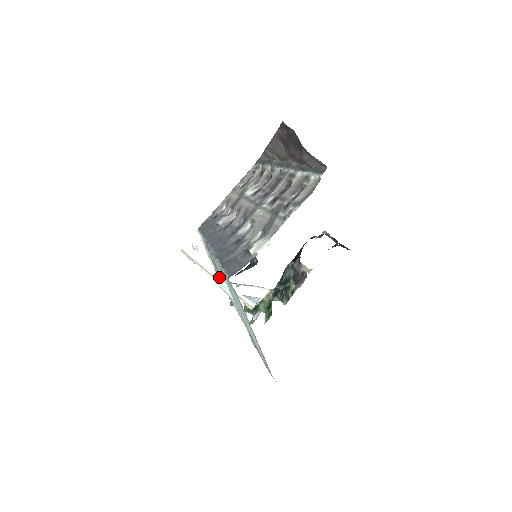
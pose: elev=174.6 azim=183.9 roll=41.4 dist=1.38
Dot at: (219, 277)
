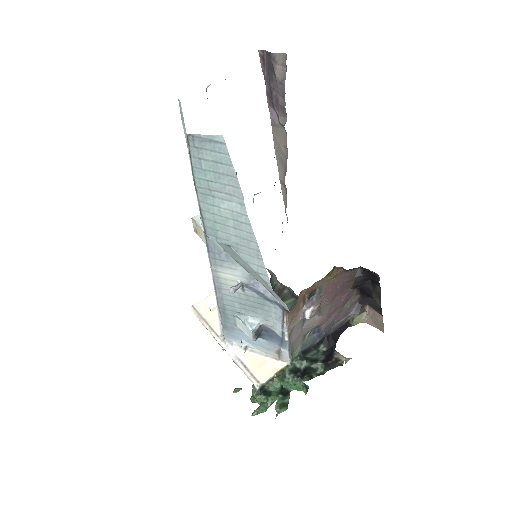
Dot at: occluded
